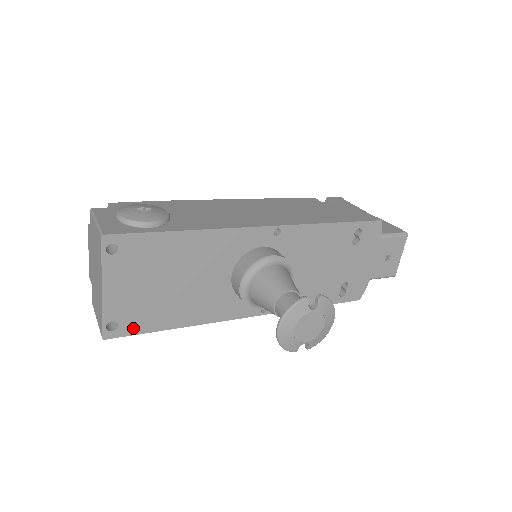
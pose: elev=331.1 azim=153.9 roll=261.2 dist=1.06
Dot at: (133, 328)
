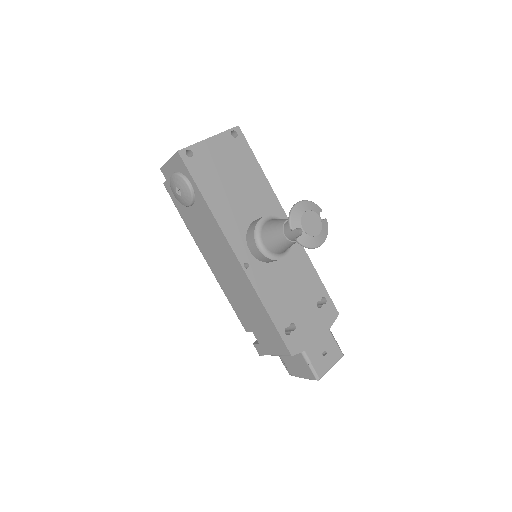
Dot at: (193, 169)
